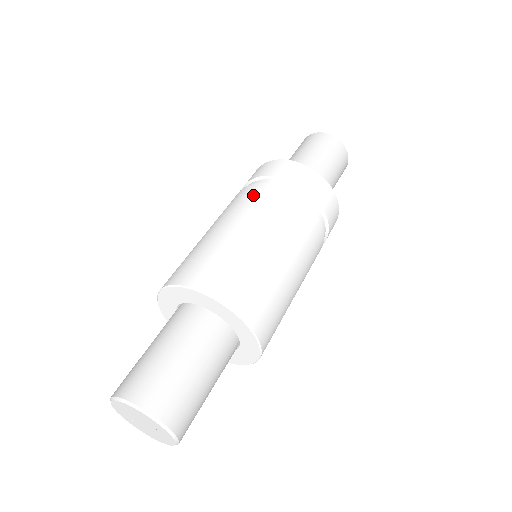
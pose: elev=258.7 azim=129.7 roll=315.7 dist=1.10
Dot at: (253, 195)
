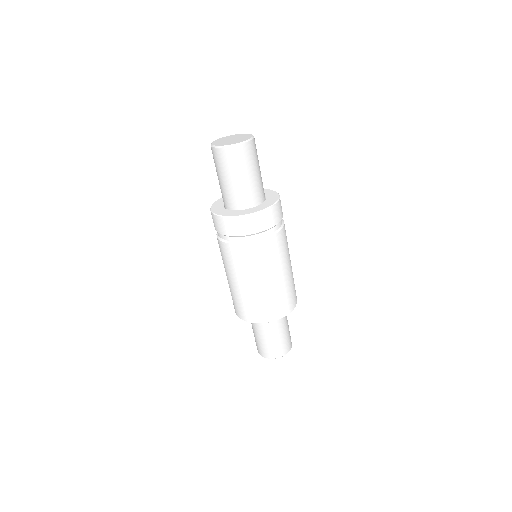
Dot at: (223, 253)
